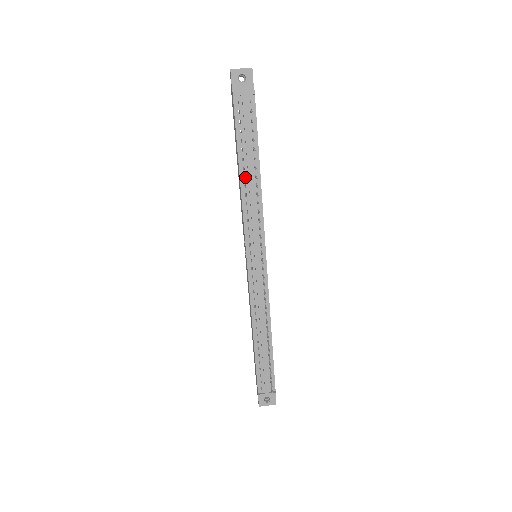
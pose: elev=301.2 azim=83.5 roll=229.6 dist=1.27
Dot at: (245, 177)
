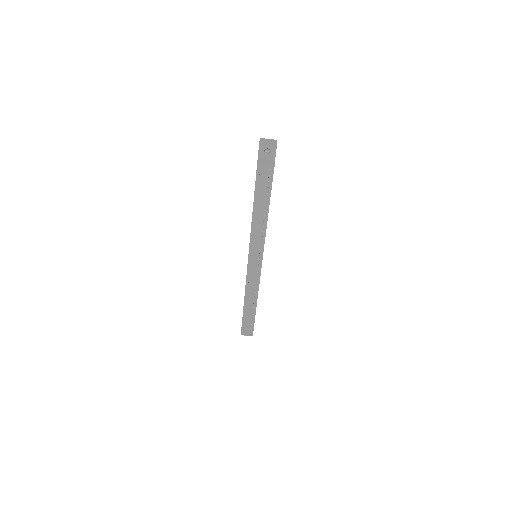
Dot at: (256, 215)
